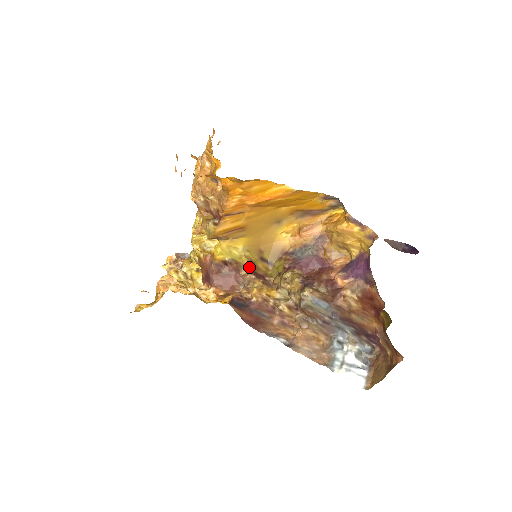
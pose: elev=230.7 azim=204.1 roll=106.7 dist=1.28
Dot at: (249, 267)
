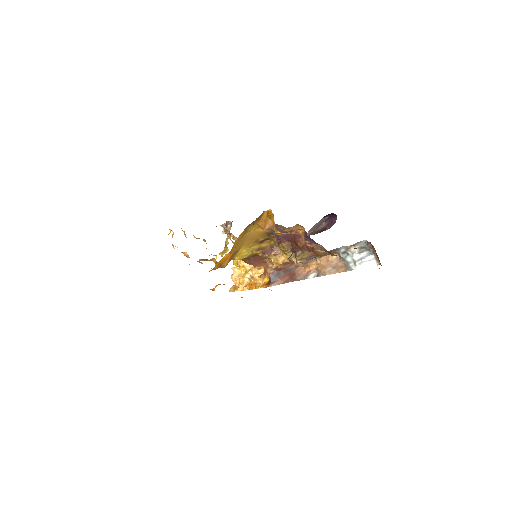
Dot at: (260, 253)
